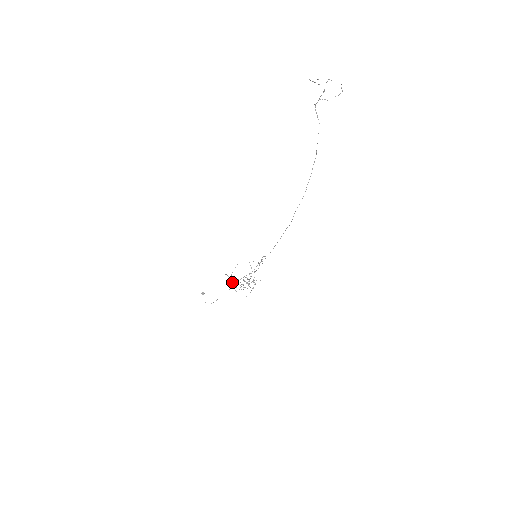
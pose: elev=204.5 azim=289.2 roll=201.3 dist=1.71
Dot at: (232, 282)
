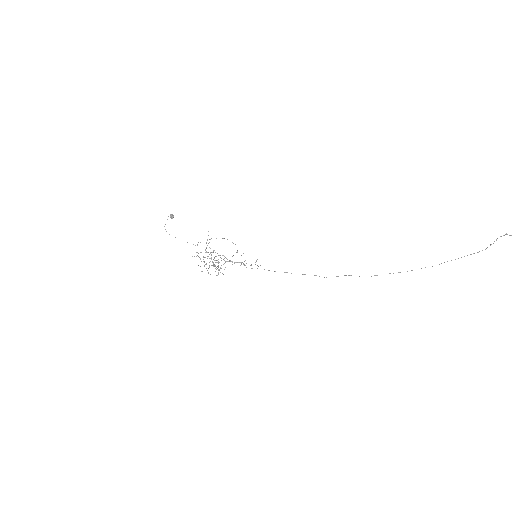
Dot at: occluded
